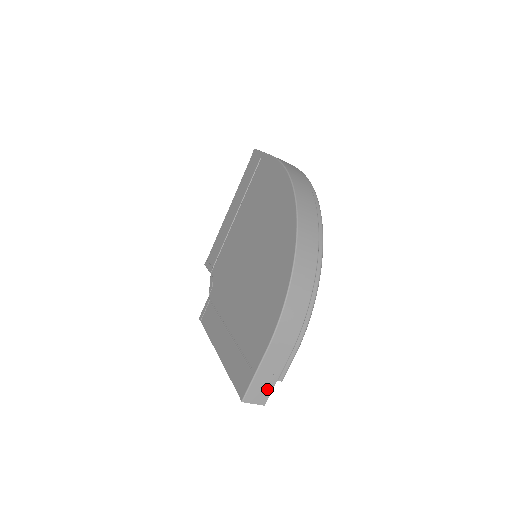
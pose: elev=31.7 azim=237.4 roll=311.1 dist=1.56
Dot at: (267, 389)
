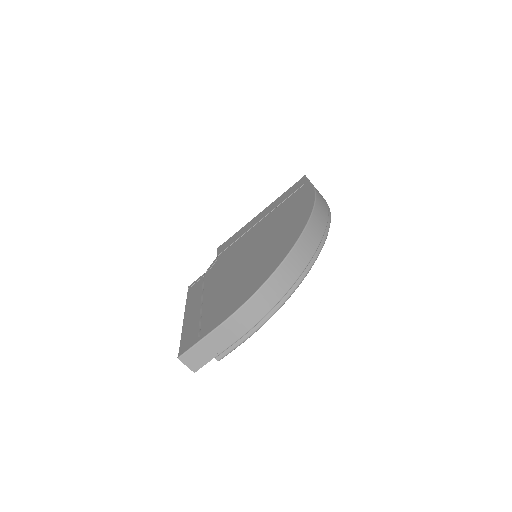
Dot at: (203, 360)
